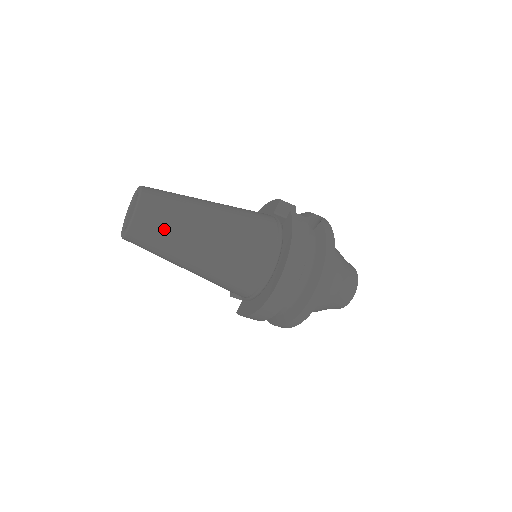
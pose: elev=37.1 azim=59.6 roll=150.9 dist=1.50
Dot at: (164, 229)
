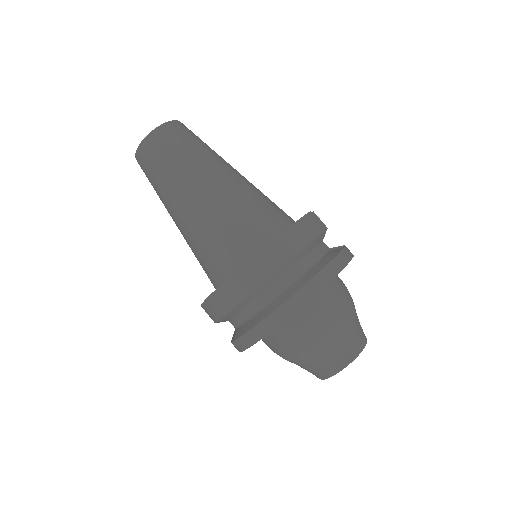
Dot at: (171, 156)
